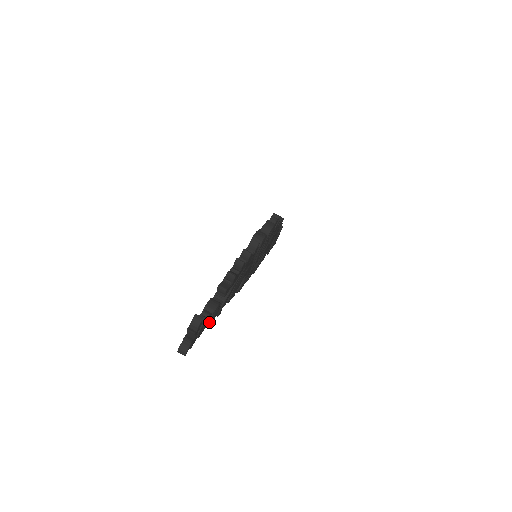
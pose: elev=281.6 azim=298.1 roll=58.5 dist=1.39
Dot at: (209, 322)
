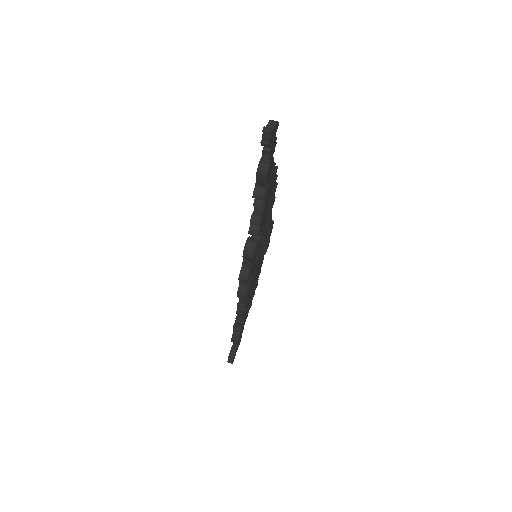
Dot at: (271, 161)
